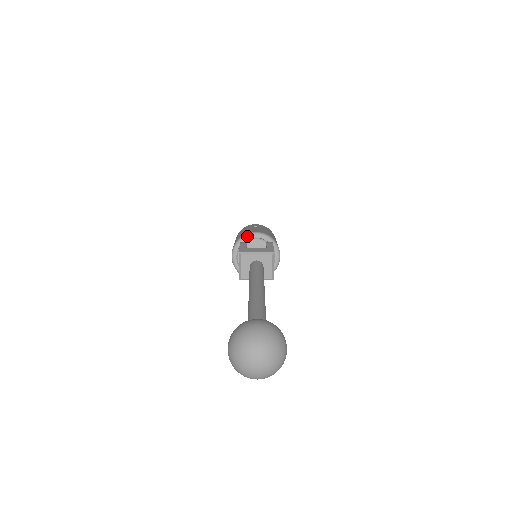
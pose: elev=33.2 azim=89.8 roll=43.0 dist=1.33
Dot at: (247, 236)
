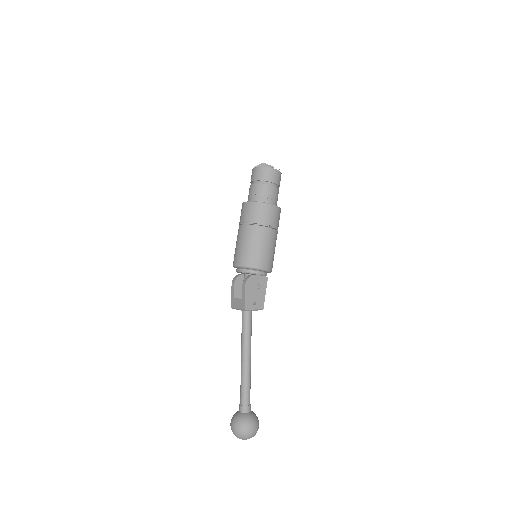
Dot at: (234, 267)
